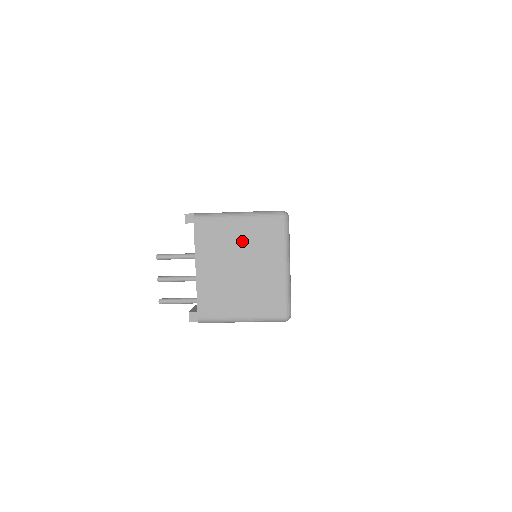
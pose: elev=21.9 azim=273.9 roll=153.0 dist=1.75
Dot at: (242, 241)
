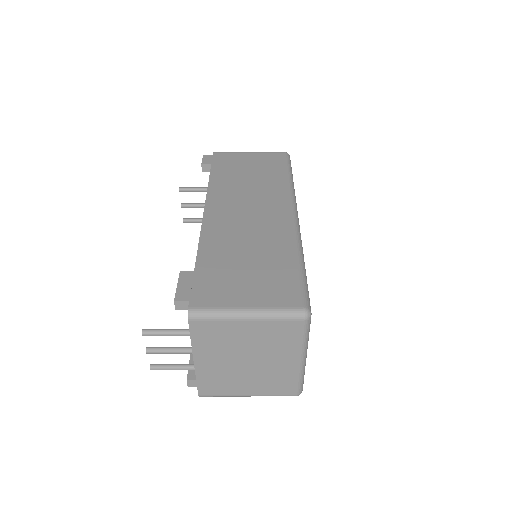
Dot at: (251, 339)
